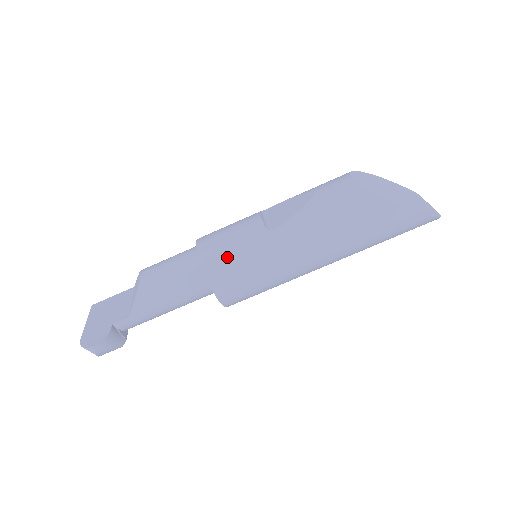
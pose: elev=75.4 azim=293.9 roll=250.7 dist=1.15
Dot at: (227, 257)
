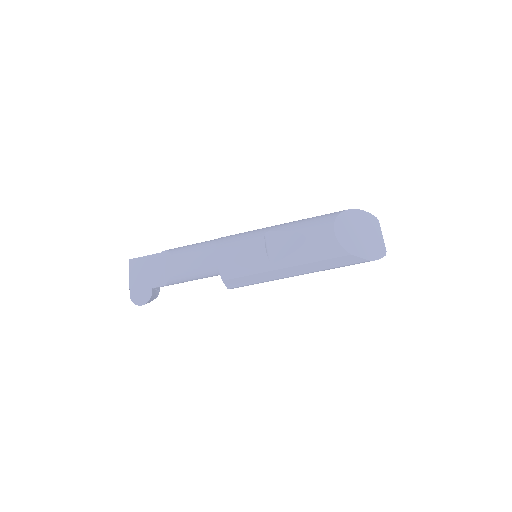
Dot at: (239, 274)
